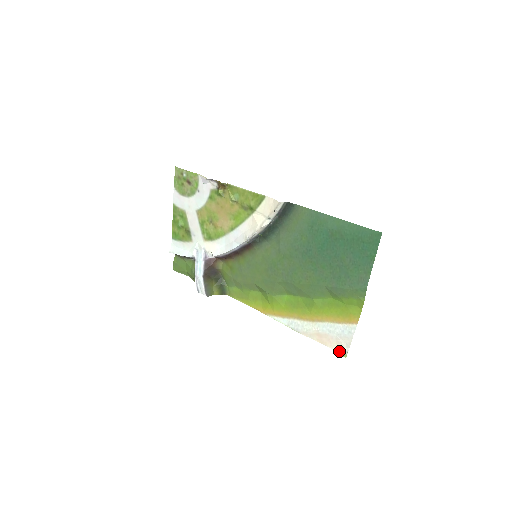
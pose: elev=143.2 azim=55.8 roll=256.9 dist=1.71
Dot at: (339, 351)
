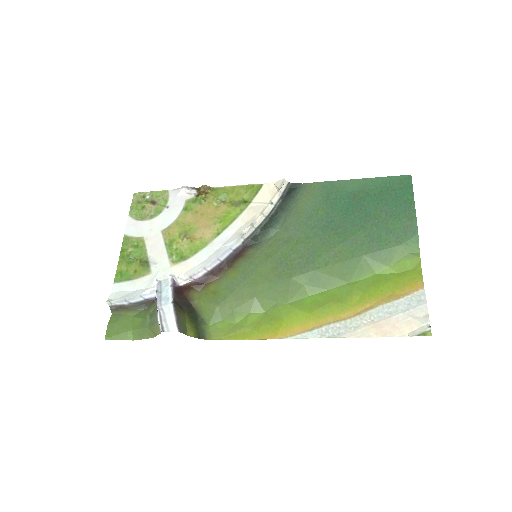
Dot at: (416, 332)
